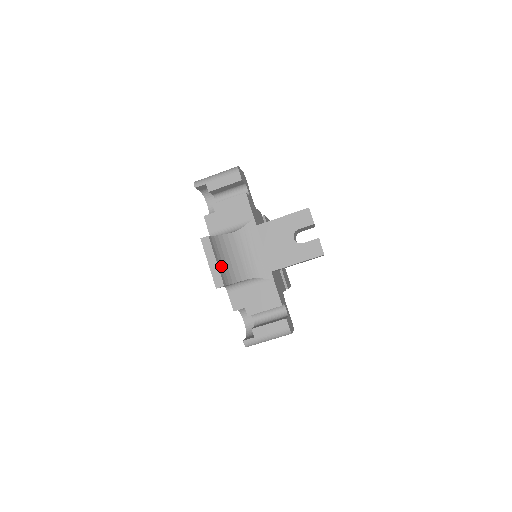
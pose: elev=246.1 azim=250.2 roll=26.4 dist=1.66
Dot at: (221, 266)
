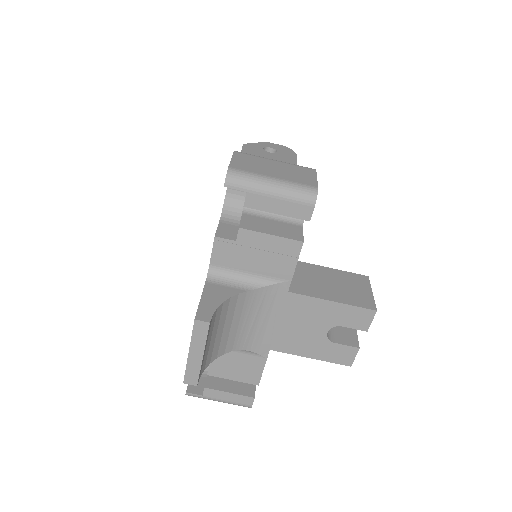
Dot at: (206, 352)
